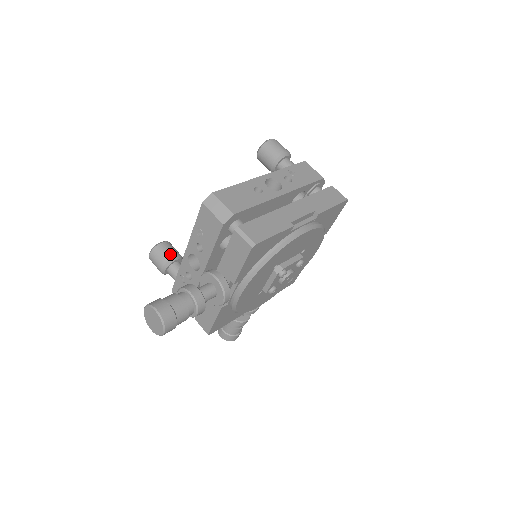
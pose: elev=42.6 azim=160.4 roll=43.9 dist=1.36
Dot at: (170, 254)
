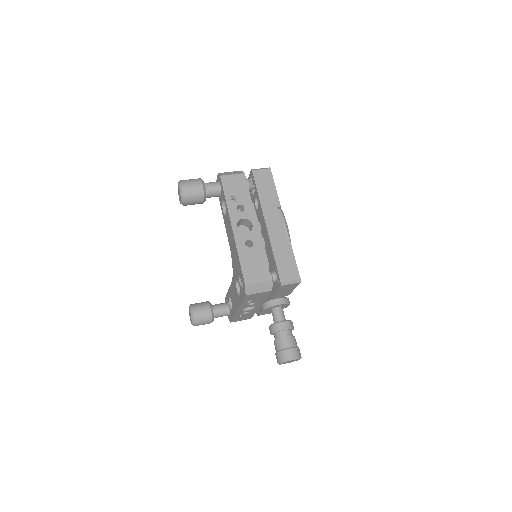
Dot at: (207, 312)
